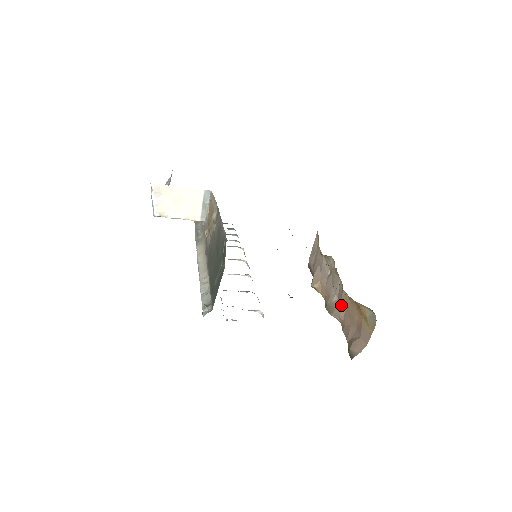
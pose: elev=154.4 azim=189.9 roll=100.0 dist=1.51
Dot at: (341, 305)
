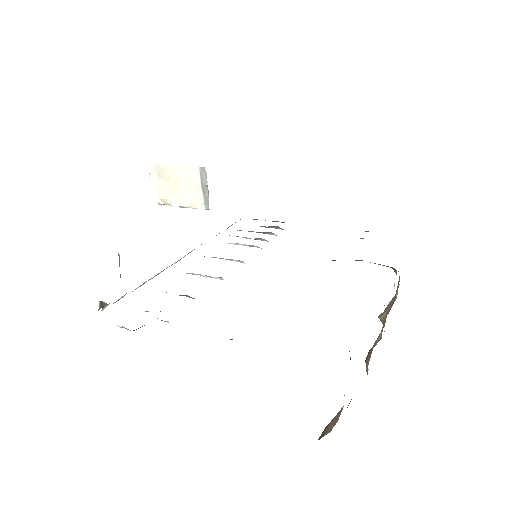
Dot at: occluded
